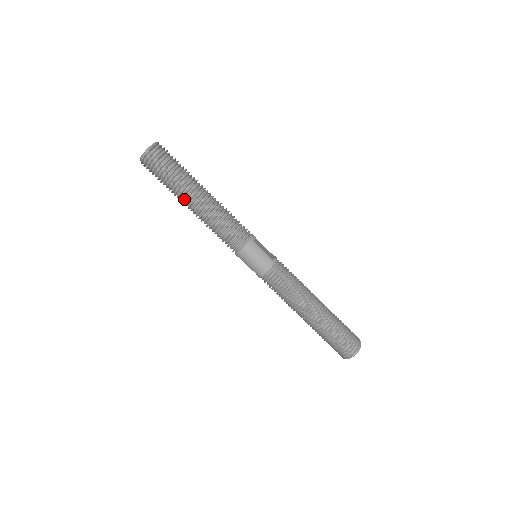
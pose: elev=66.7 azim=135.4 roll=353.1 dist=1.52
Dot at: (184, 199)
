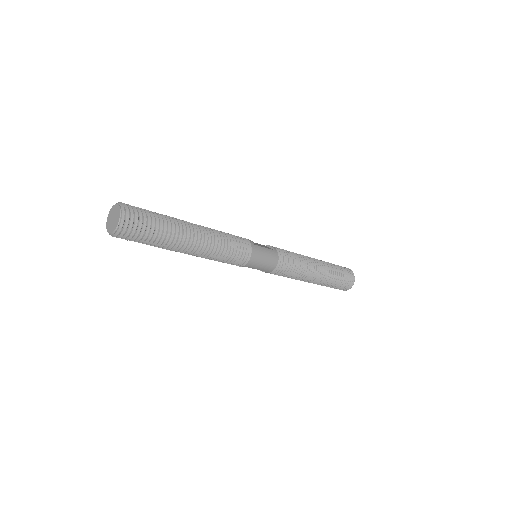
Dot at: (181, 246)
